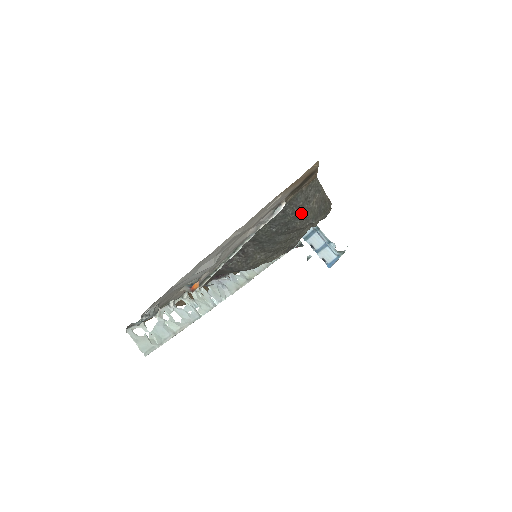
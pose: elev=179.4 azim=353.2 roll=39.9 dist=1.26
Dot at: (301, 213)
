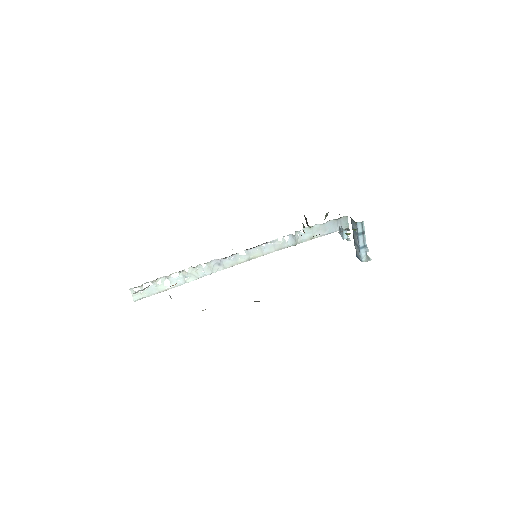
Dot at: occluded
